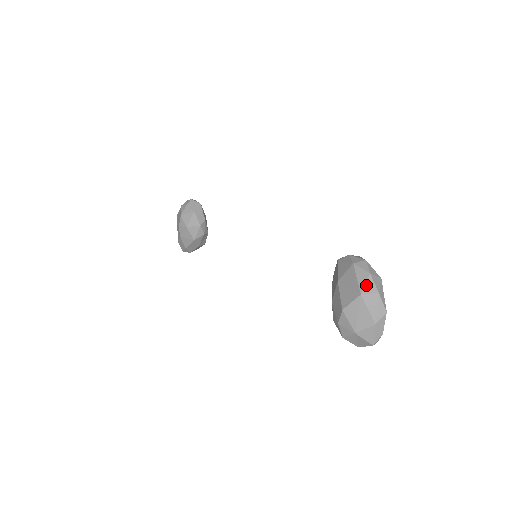
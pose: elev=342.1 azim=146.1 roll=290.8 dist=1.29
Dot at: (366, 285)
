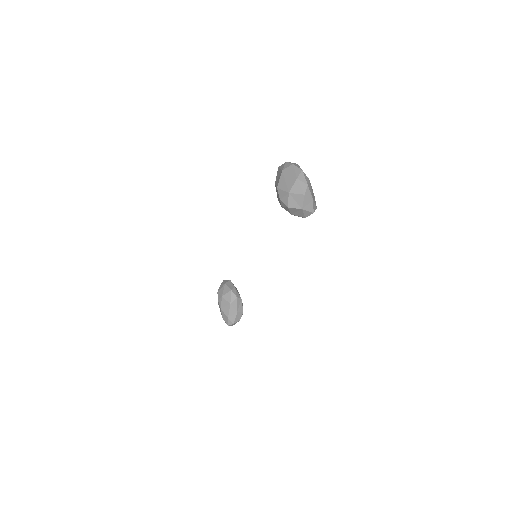
Dot at: (285, 166)
